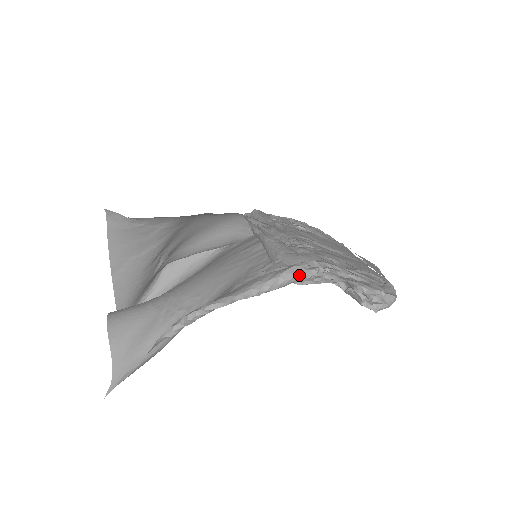
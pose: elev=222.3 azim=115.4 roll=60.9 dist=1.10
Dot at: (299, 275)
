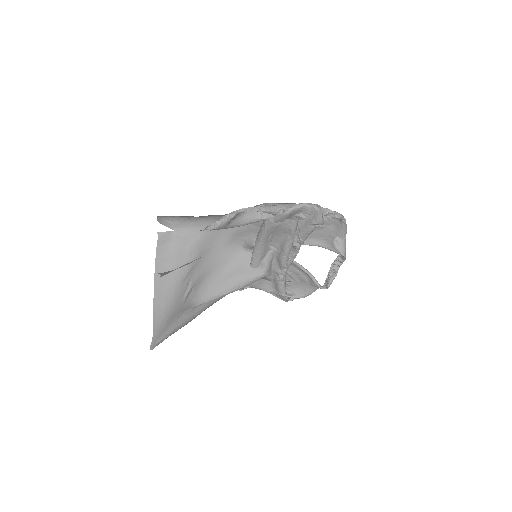
Dot at: (280, 205)
